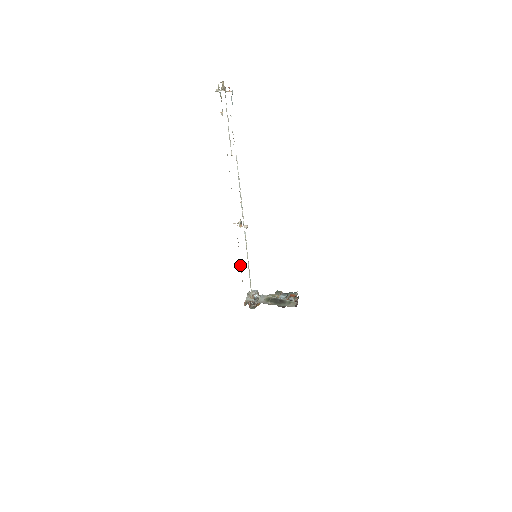
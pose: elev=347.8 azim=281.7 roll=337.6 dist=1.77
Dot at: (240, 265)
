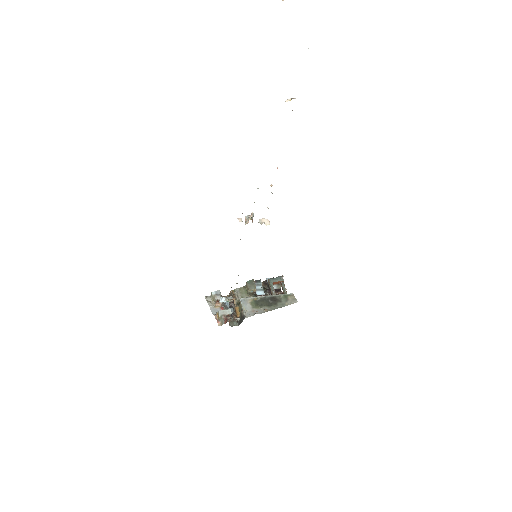
Dot at: occluded
